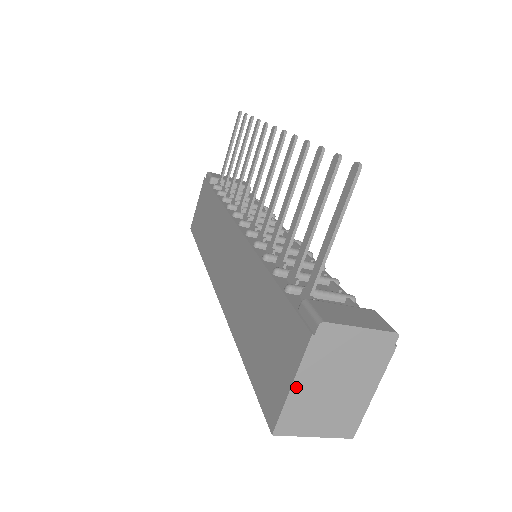
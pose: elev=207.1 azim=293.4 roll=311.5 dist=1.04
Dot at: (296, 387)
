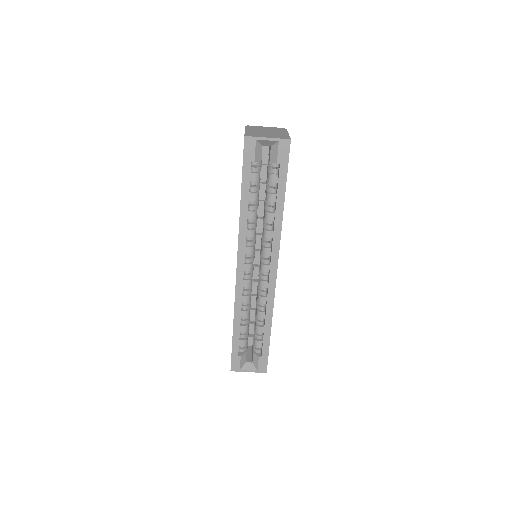
Dot at: (247, 131)
